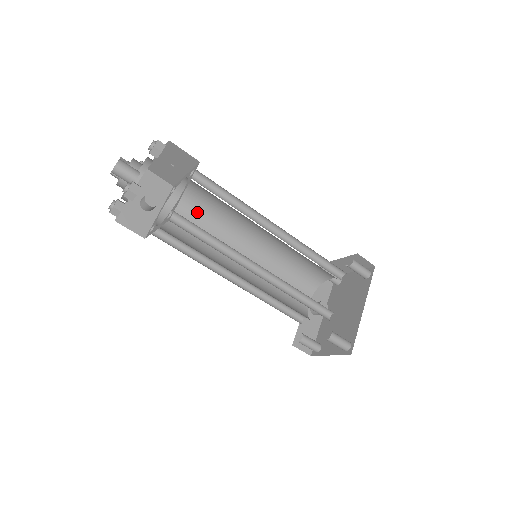
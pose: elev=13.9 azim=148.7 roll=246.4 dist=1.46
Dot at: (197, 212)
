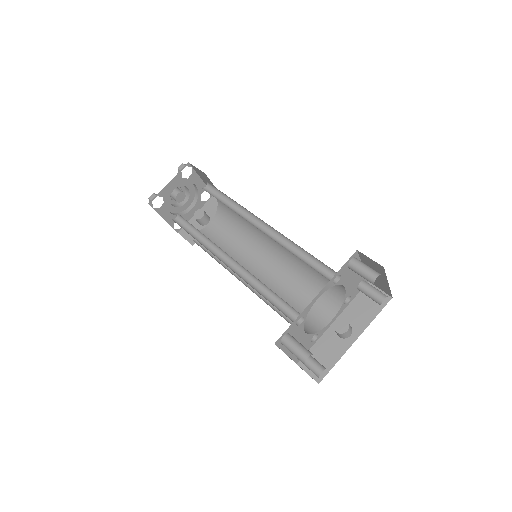
Dot at: (233, 223)
